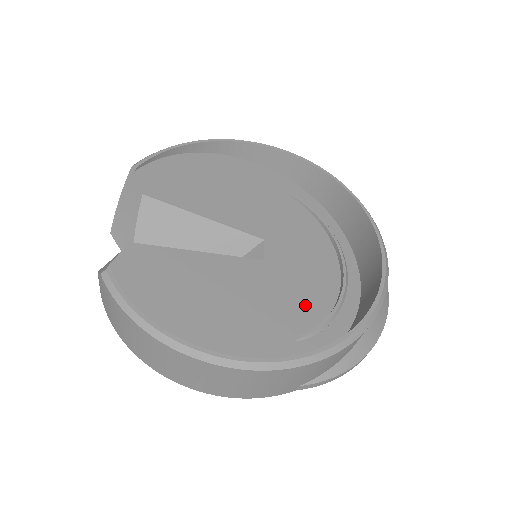
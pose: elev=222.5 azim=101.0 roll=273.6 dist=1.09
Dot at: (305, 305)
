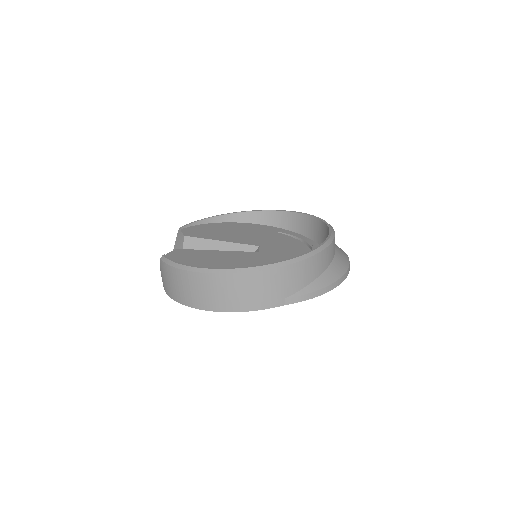
Dot at: occluded
